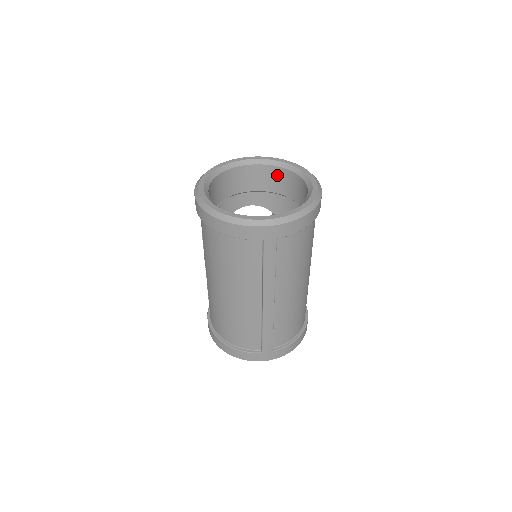
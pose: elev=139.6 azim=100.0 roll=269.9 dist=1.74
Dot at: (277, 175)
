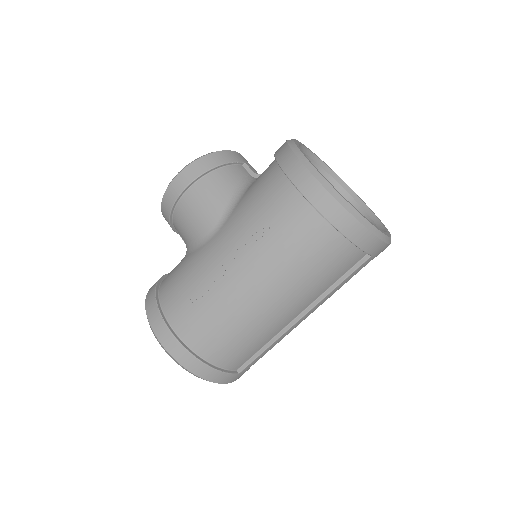
Dot at: occluded
